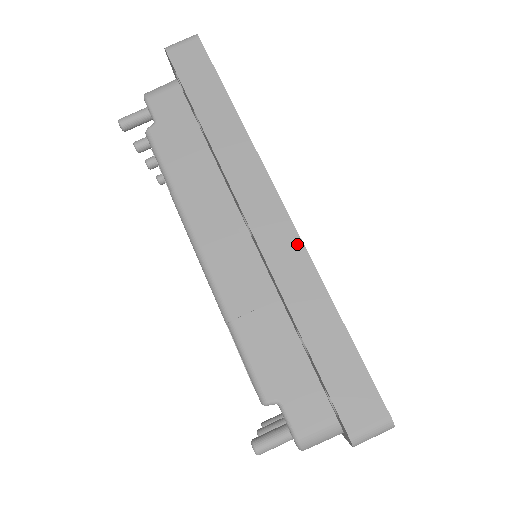
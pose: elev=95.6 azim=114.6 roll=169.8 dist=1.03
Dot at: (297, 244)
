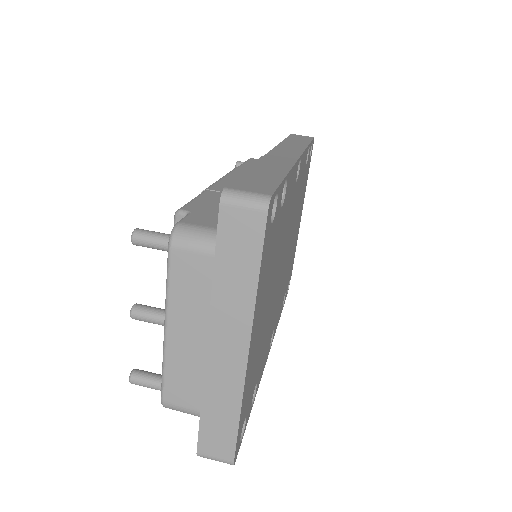
Dot at: (292, 161)
